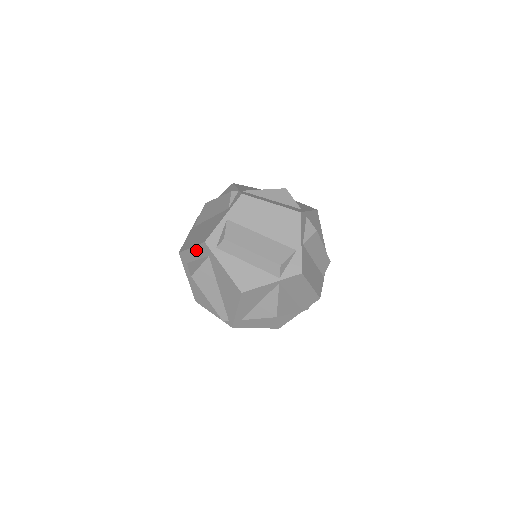
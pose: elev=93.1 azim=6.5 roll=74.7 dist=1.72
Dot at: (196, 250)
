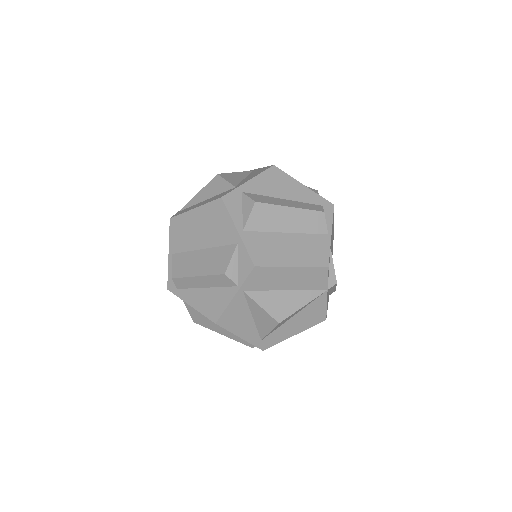
Dot at: occluded
